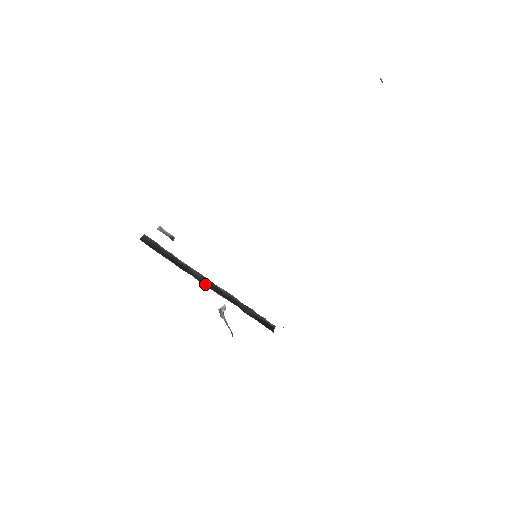
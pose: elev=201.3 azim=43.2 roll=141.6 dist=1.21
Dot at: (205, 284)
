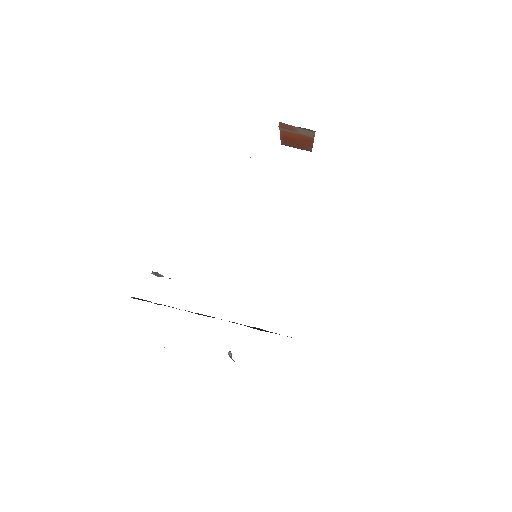
Dot at: occluded
